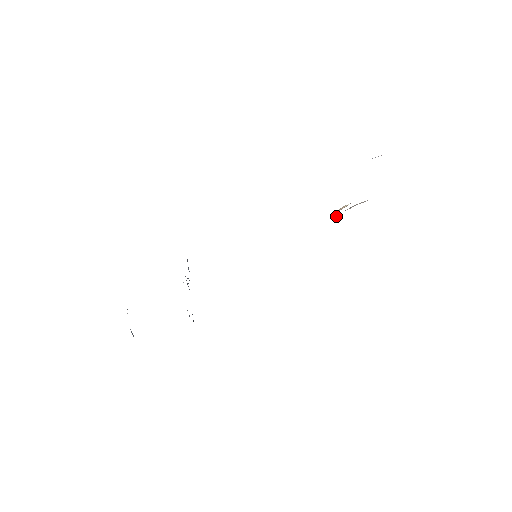
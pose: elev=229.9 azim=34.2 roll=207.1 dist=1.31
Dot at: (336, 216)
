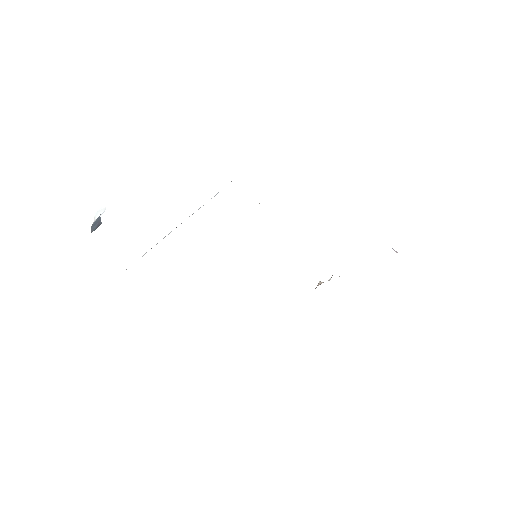
Dot at: occluded
